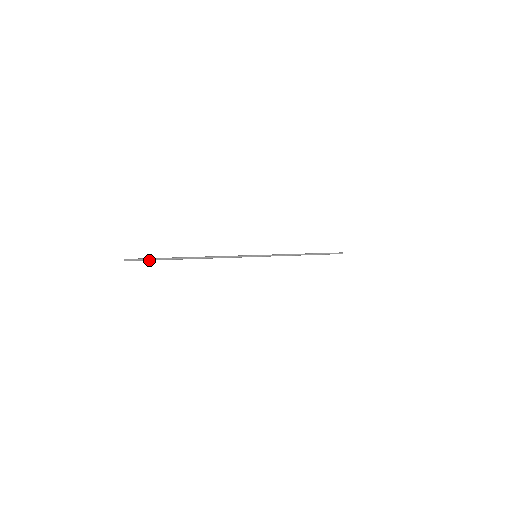
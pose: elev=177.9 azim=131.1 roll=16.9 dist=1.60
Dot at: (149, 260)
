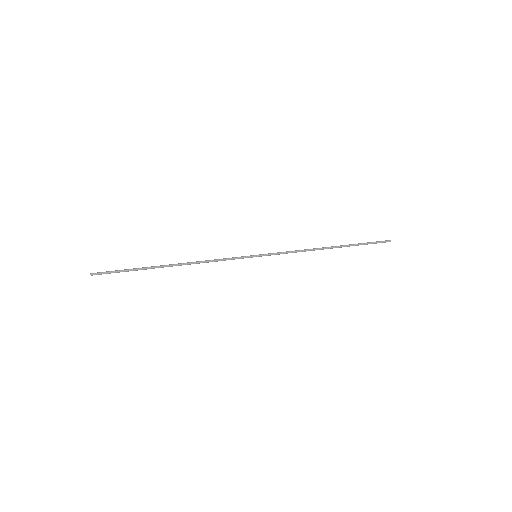
Dot at: (118, 272)
